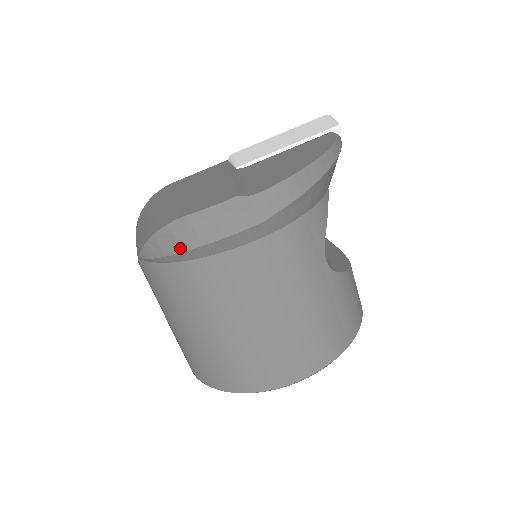
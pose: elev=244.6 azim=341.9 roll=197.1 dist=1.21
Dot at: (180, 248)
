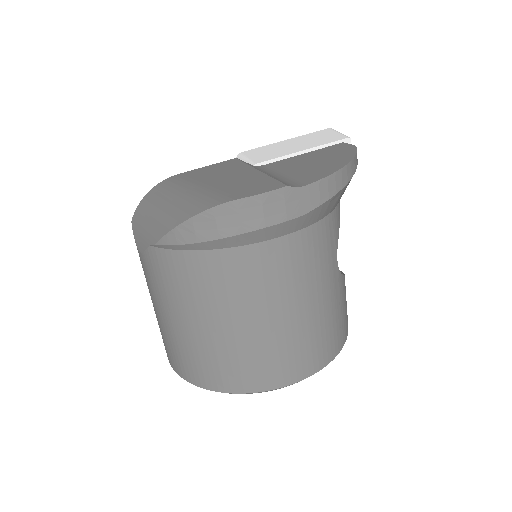
Dot at: (219, 234)
